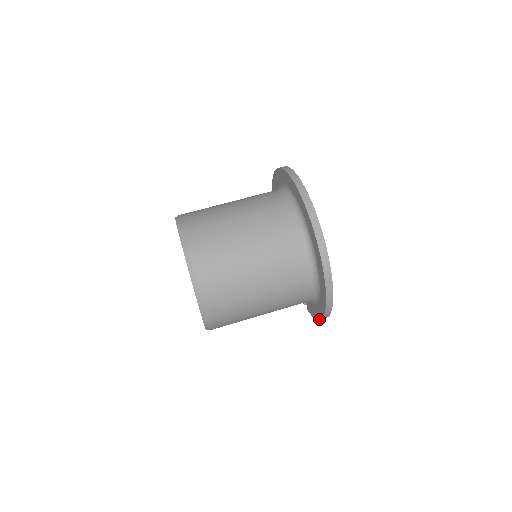
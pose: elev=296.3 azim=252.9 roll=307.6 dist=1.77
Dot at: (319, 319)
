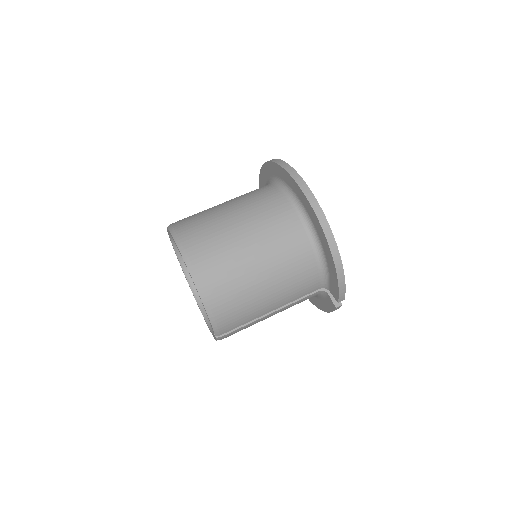
Dot at: (335, 268)
